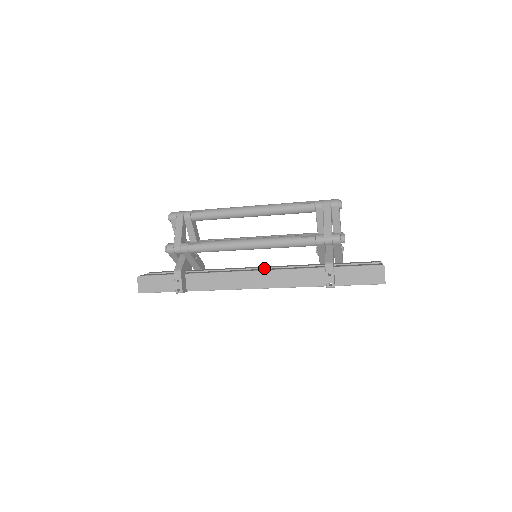
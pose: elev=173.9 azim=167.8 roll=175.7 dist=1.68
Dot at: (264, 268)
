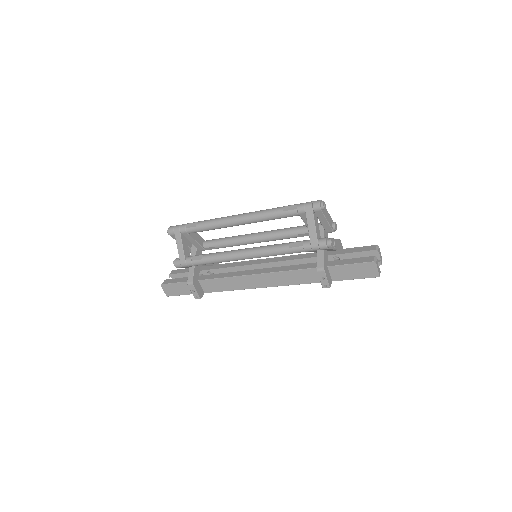
Dot at: (267, 263)
